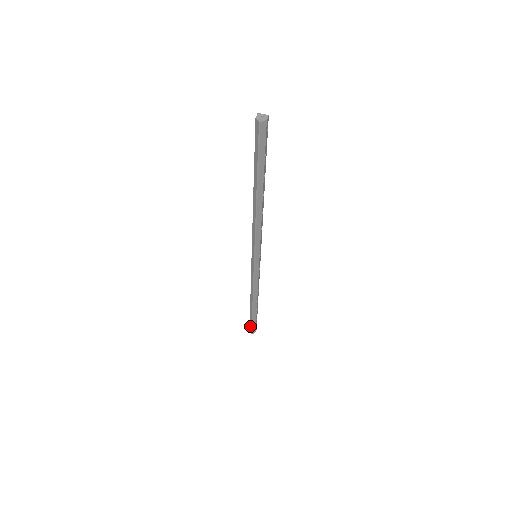
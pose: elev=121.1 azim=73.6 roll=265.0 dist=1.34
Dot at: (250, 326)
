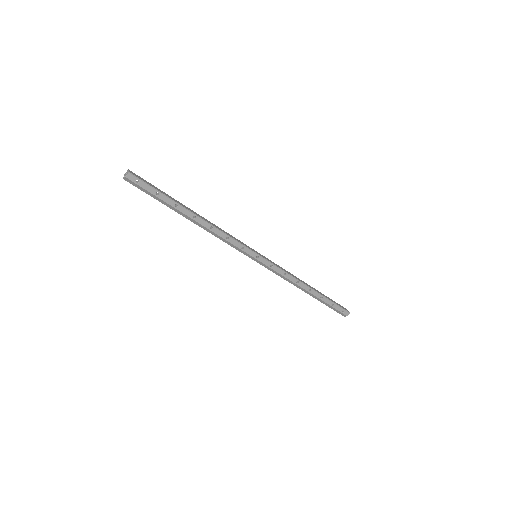
Dot at: occluded
